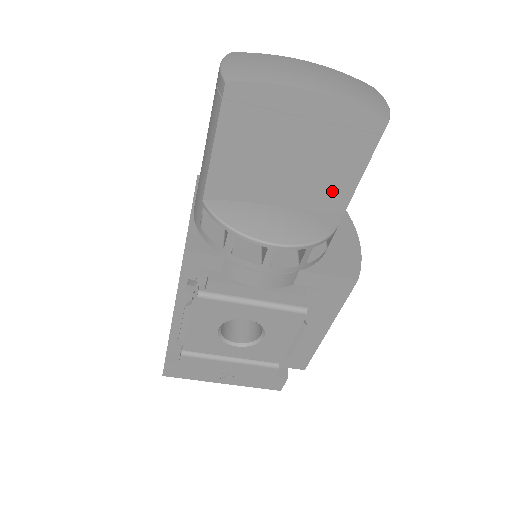
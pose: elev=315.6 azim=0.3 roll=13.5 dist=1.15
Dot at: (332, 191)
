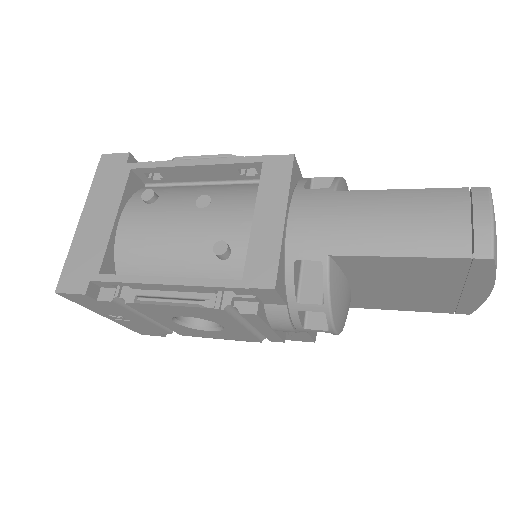
Dot at: (385, 303)
